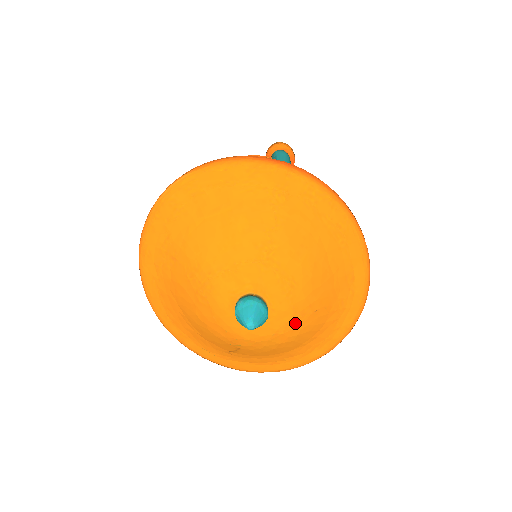
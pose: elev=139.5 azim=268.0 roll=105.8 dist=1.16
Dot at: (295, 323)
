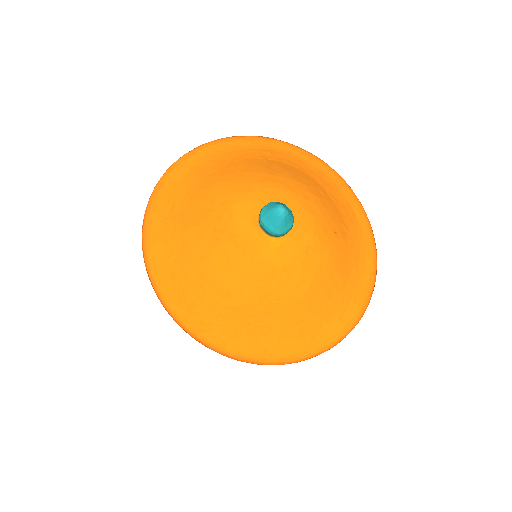
Dot at: (321, 239)
